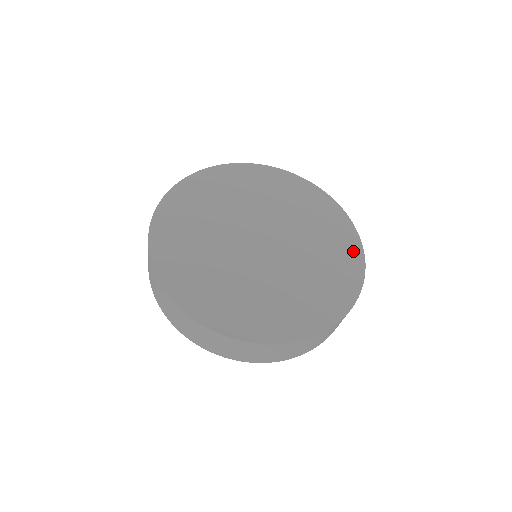
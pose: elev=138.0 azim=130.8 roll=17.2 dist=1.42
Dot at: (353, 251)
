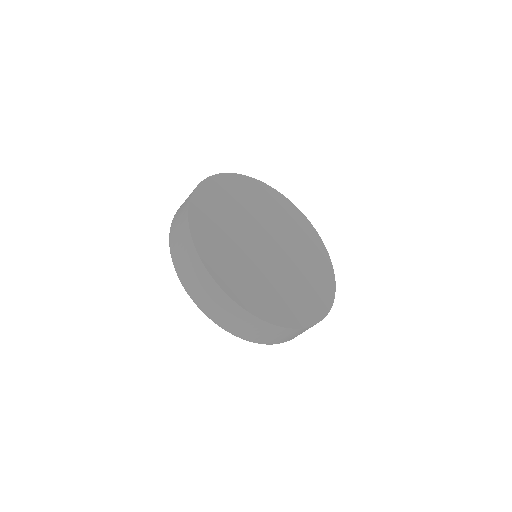
Dot at: (325, 261)
